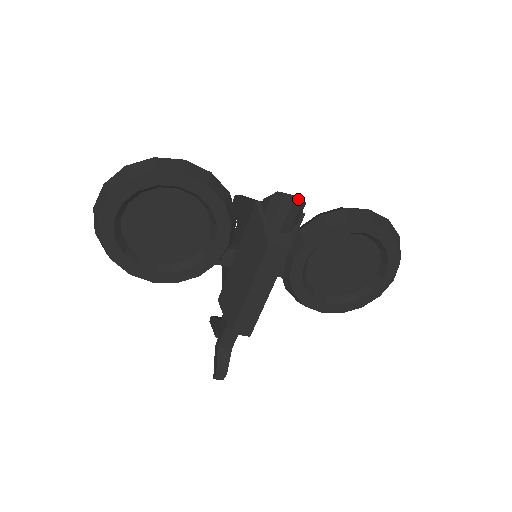
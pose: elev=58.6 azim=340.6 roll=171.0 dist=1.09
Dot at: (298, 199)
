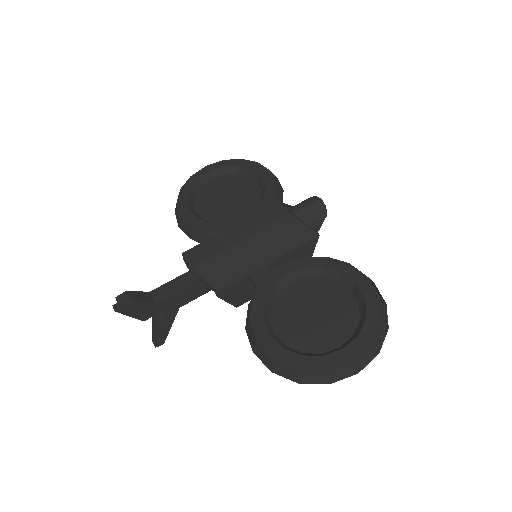
Dot at: occluded
